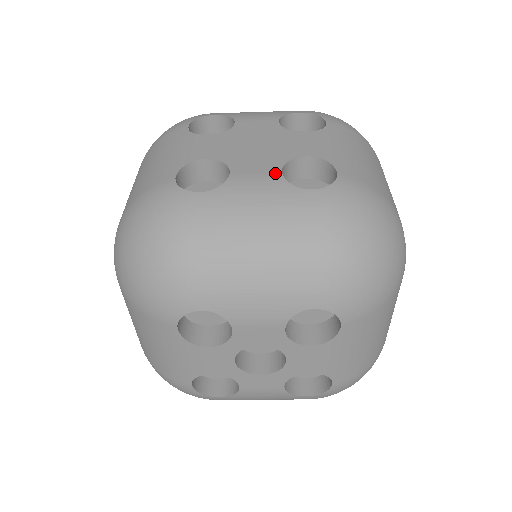
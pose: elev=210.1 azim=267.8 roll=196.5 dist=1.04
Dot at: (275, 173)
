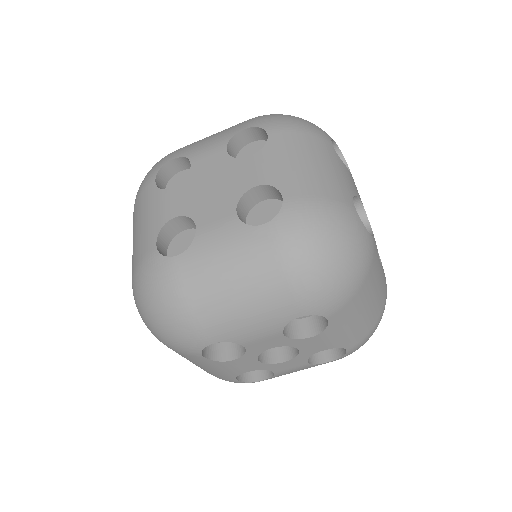
Dot at: (231, 216)
